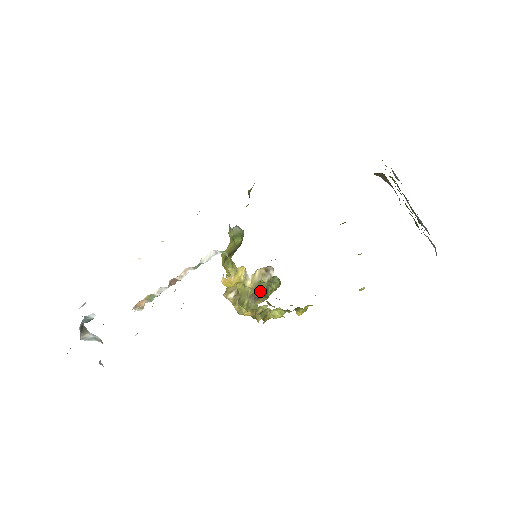
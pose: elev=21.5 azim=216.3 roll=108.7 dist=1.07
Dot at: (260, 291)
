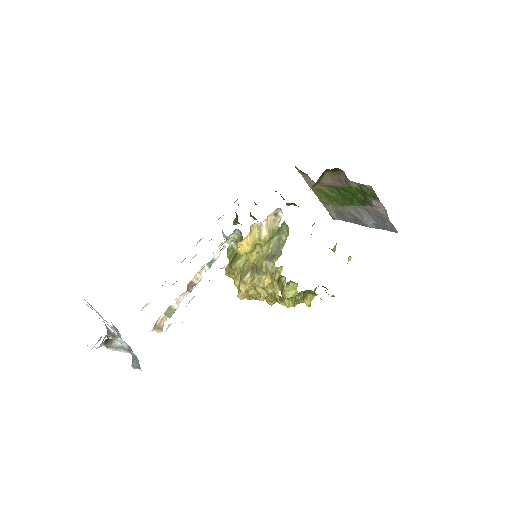
Dot at: (273, 248)
